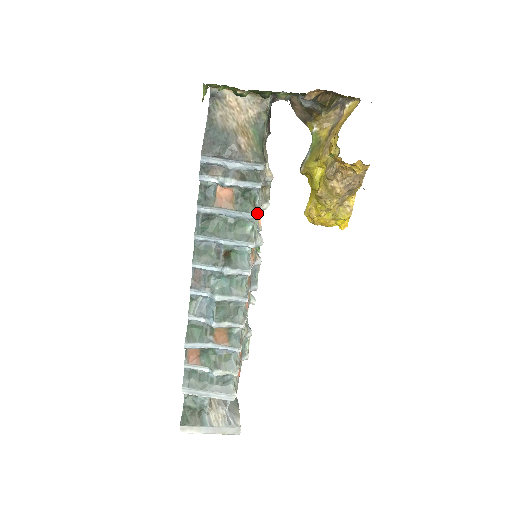
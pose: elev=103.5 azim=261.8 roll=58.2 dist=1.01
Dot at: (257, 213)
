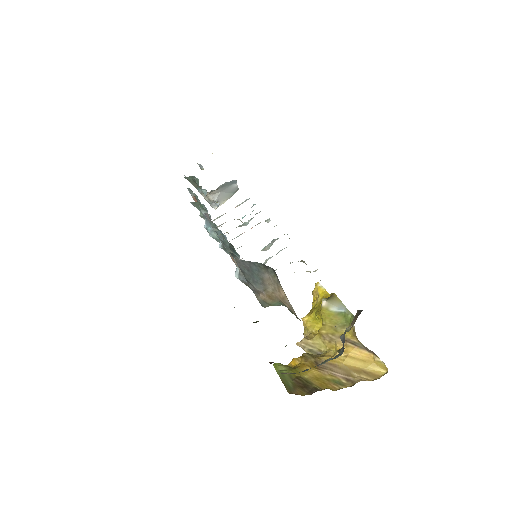
Dot at: occluded
